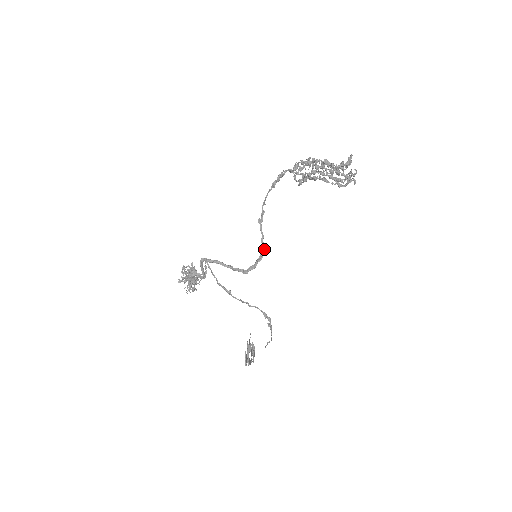
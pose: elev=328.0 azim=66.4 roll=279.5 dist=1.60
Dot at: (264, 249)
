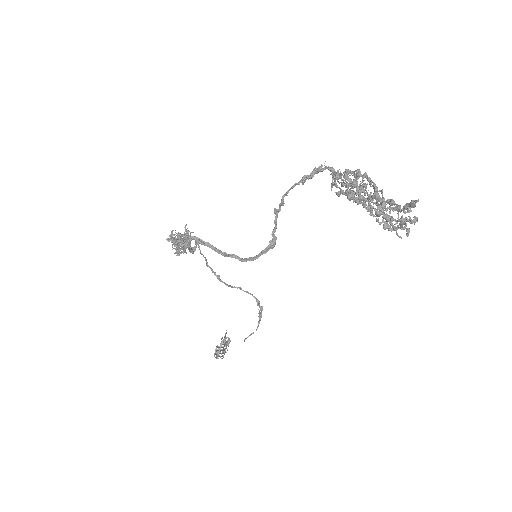
Dot at: (273, 242)
